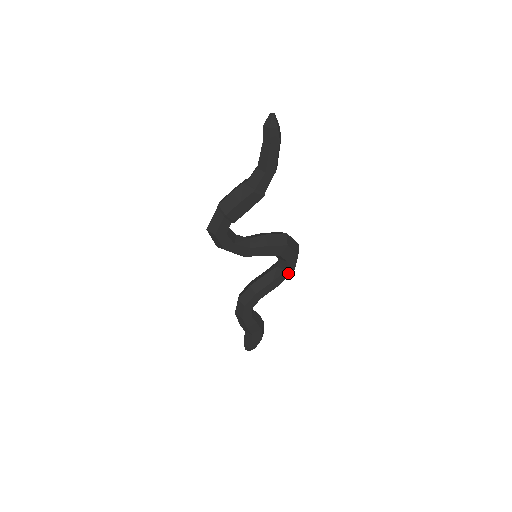
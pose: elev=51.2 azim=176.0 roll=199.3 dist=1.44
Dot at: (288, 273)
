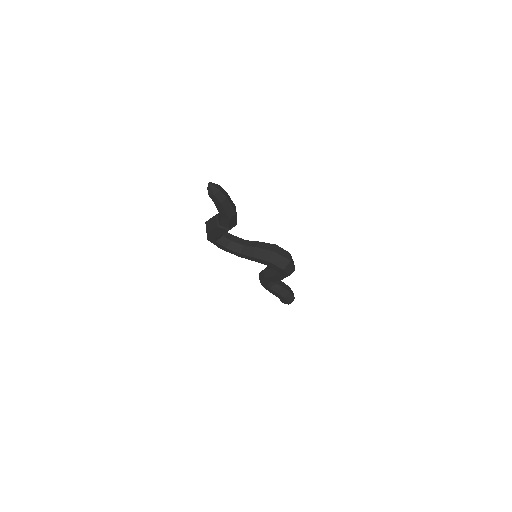
Dot at: (284, 276)
